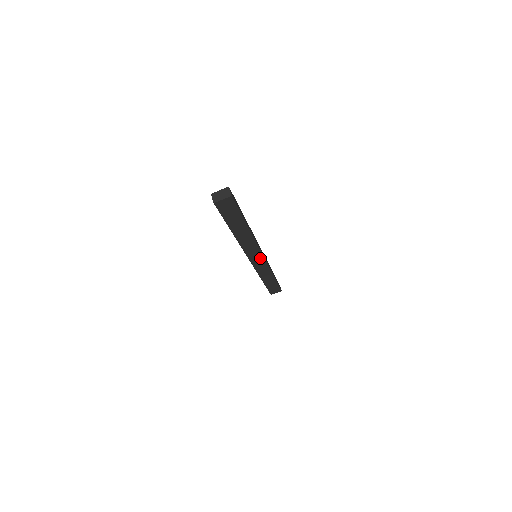
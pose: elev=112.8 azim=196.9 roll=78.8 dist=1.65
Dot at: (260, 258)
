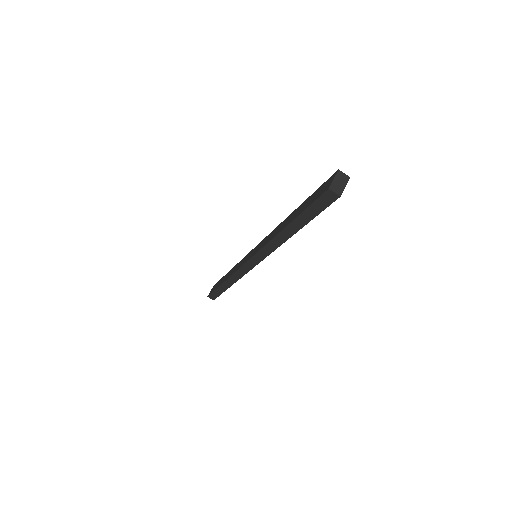
Dot at: occluded
